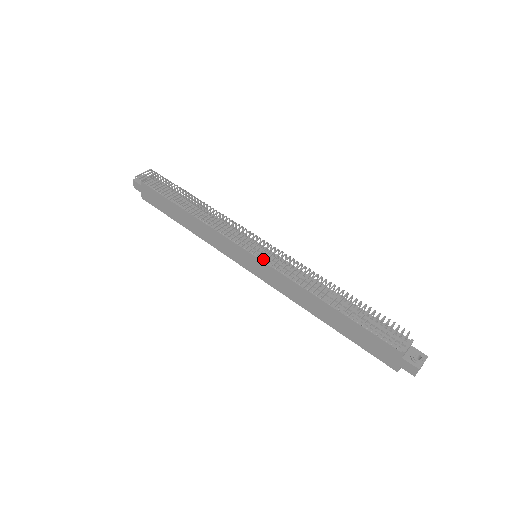
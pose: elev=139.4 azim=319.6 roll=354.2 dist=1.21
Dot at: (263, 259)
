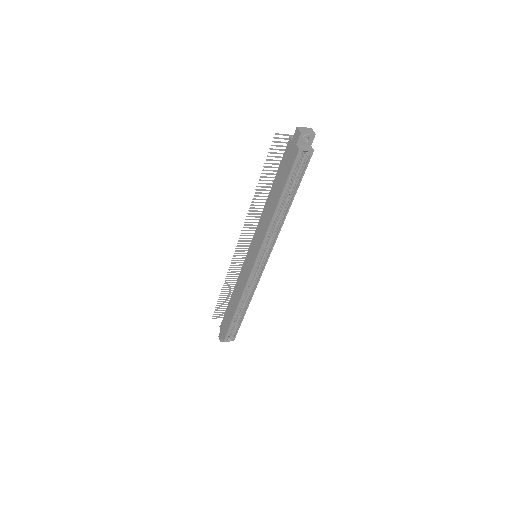
Dot at: (252, 244)
